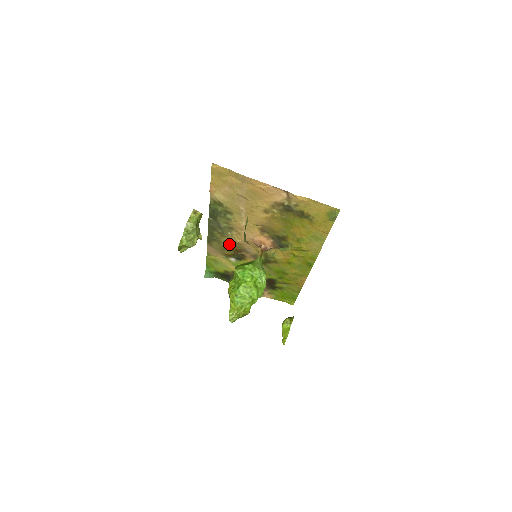
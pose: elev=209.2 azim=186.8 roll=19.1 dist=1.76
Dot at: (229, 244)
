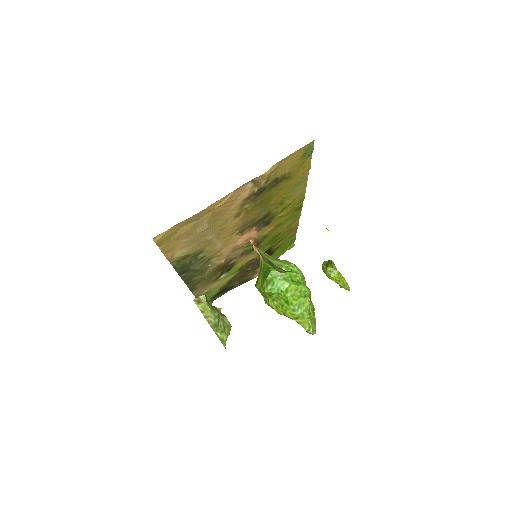
Dot at: (213, 271)
